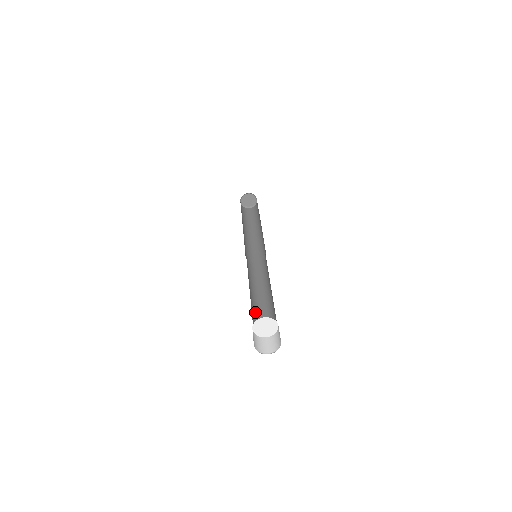
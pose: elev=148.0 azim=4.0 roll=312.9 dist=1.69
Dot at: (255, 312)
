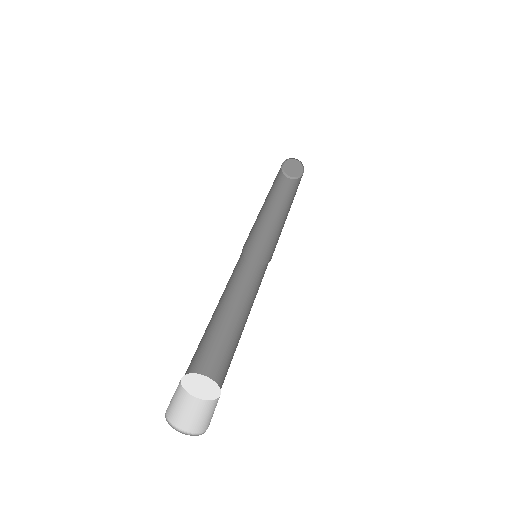
Dot at: (203, 341)
